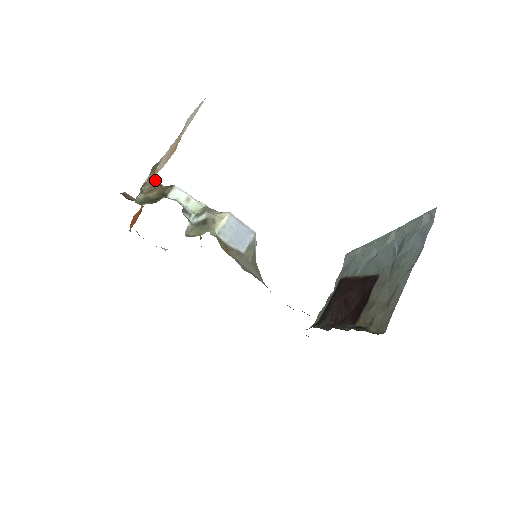
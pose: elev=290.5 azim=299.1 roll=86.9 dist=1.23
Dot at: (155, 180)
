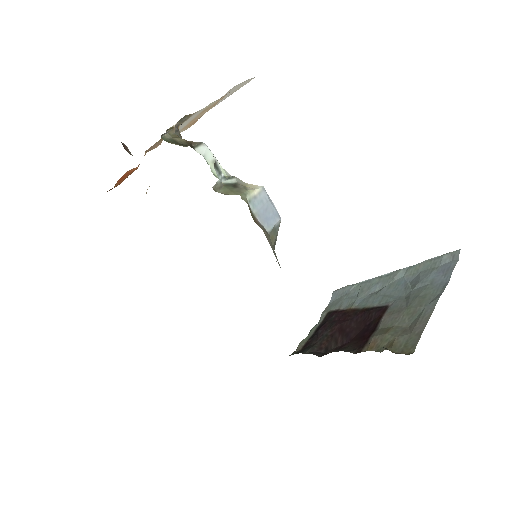
Dot at: occluded
